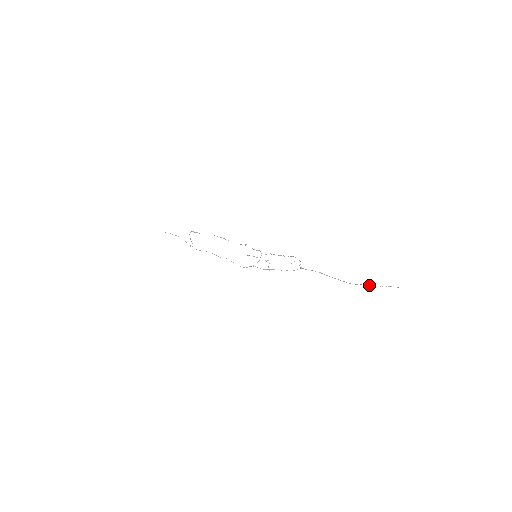
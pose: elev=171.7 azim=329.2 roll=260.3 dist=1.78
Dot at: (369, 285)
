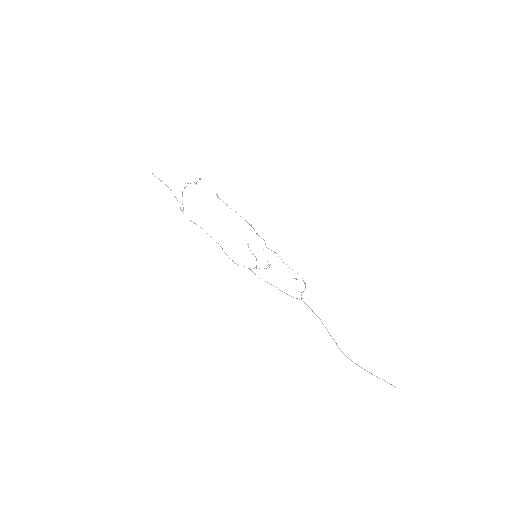
Dot at: (365, 370)
